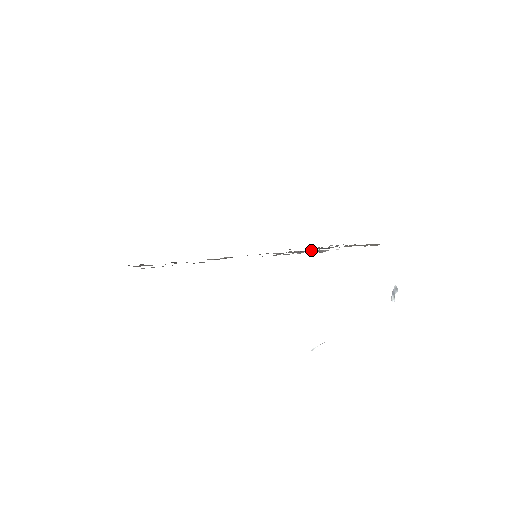
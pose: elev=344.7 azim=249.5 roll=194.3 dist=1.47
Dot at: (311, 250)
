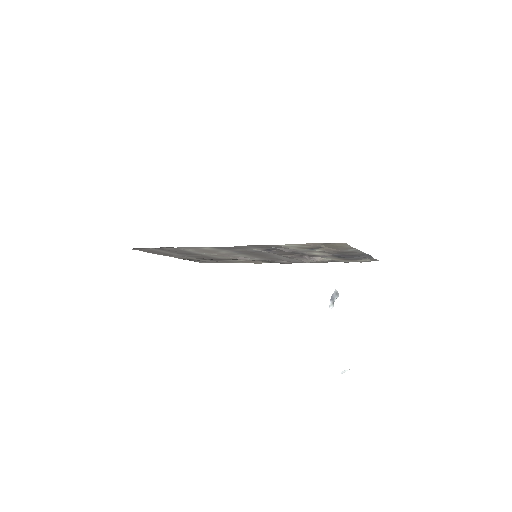
Dot at: (304, 254)
